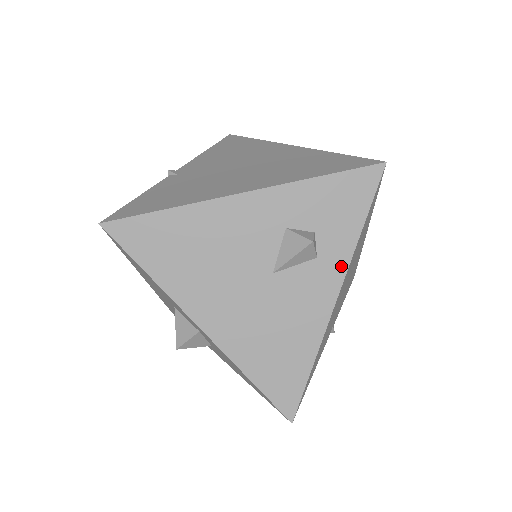
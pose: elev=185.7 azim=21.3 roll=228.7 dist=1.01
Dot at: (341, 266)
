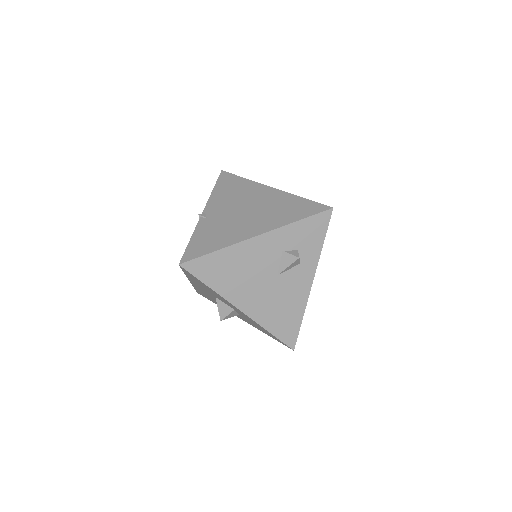
Dot at: (313, 266)
